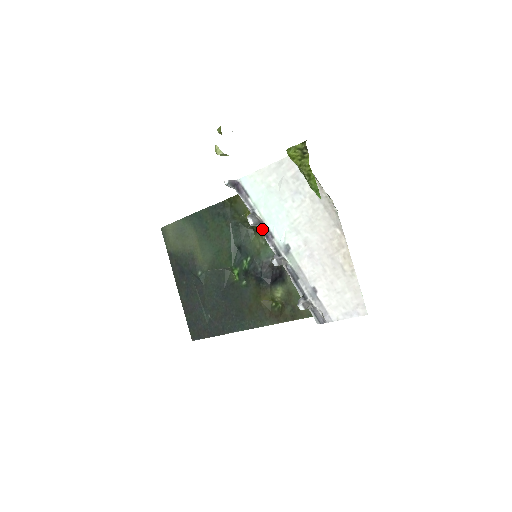
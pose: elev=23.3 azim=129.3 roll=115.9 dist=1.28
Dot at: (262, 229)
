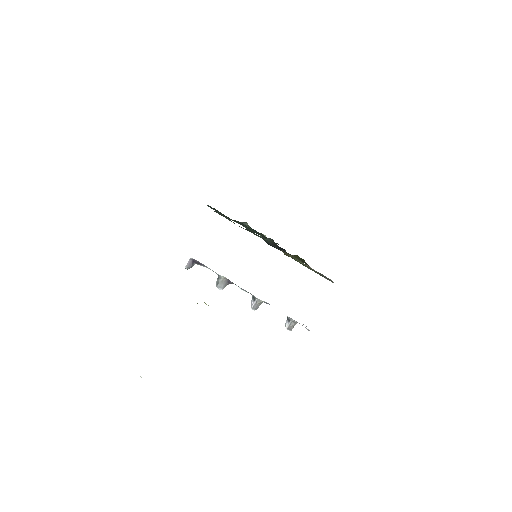
Dot at: (232, 283)
